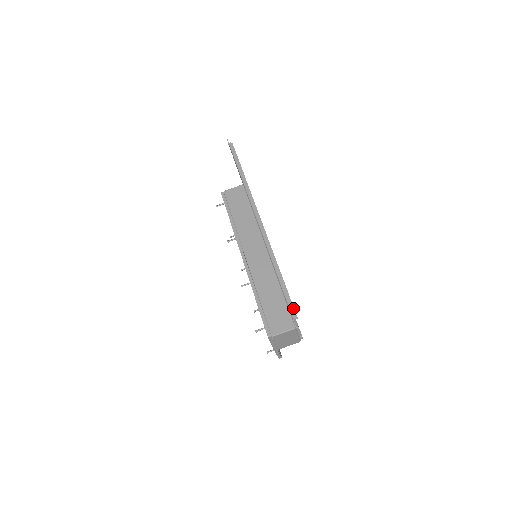
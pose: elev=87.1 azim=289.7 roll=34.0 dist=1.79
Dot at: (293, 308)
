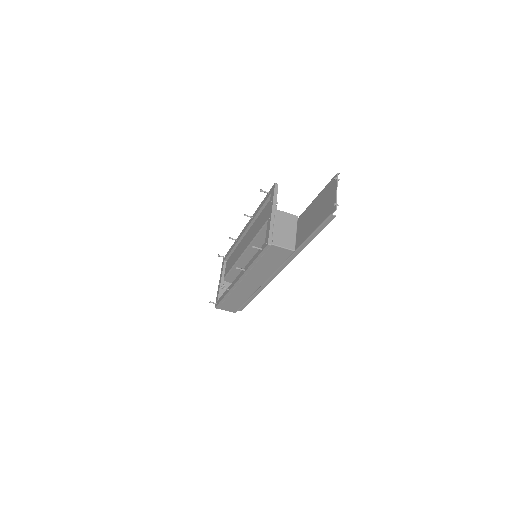
Dot at: occluded
